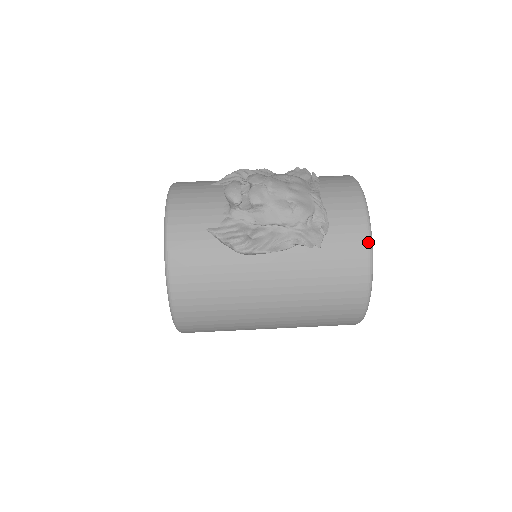
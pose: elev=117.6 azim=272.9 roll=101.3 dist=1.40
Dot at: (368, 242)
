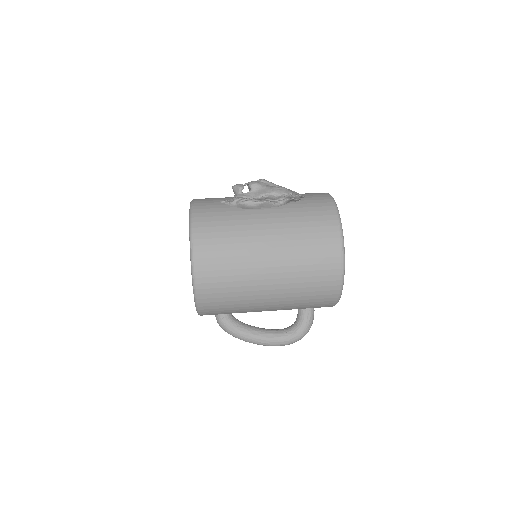
Dot at: (333, 203)
